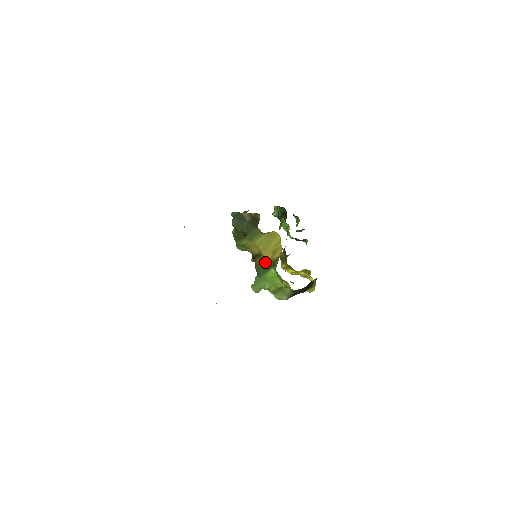
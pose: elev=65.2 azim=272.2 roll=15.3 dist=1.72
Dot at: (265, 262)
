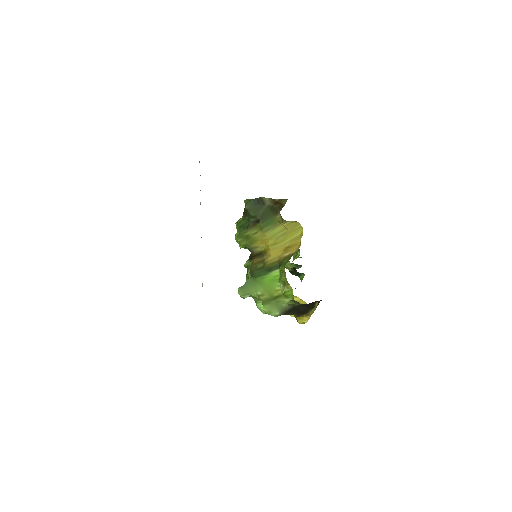
Dot at: (268, 261)
